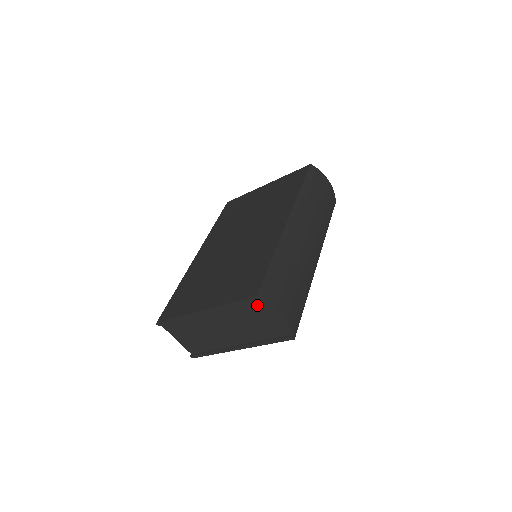
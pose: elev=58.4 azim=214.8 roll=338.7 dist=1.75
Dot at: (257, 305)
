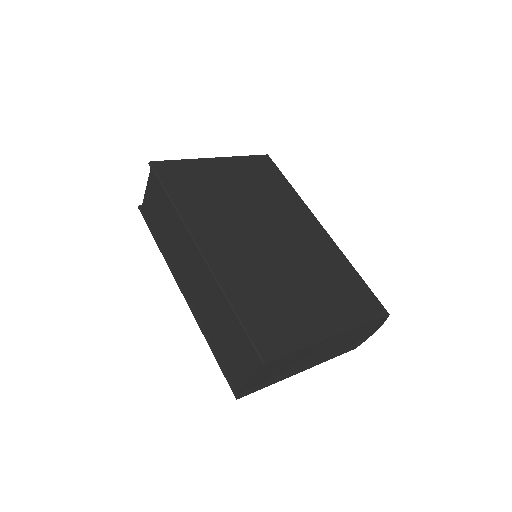
Dot at: (373, 323)
